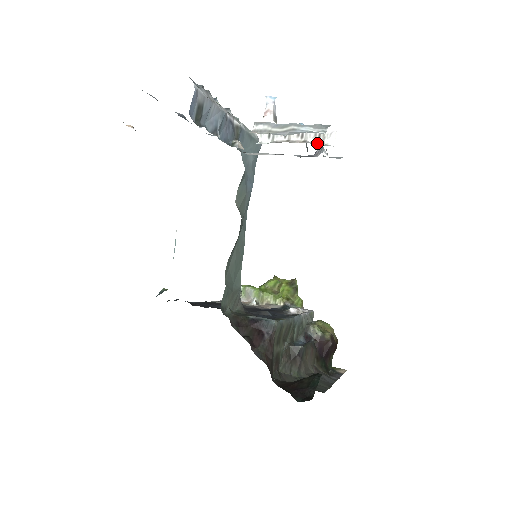
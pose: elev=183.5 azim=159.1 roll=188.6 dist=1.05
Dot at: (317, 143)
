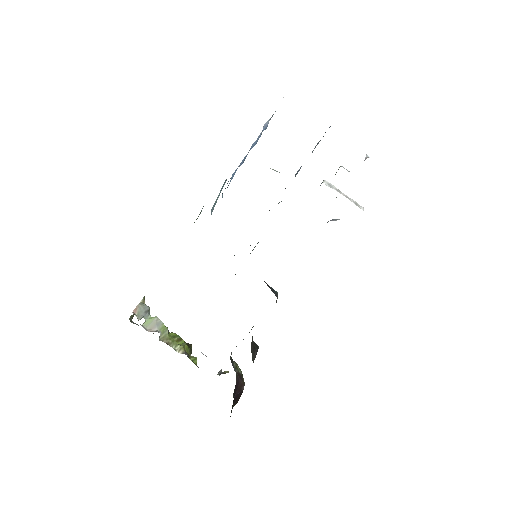
Dot at: (356, 204)
